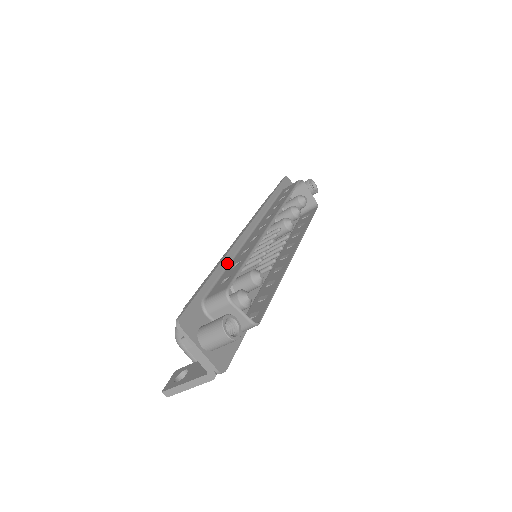
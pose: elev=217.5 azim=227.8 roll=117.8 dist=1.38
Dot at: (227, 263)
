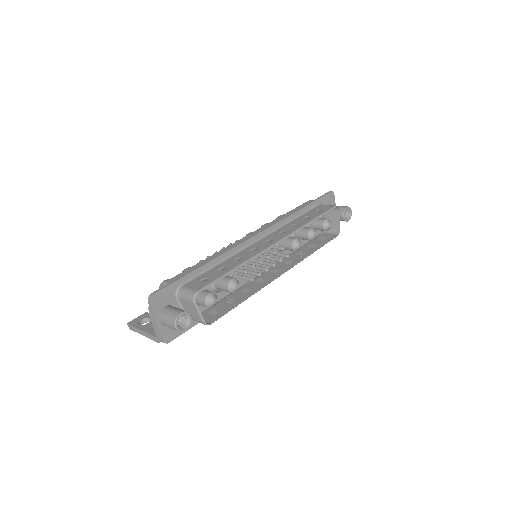
Dot at: (220, 260)
